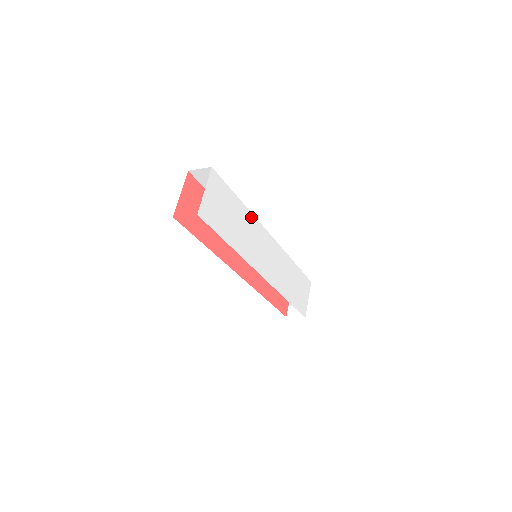
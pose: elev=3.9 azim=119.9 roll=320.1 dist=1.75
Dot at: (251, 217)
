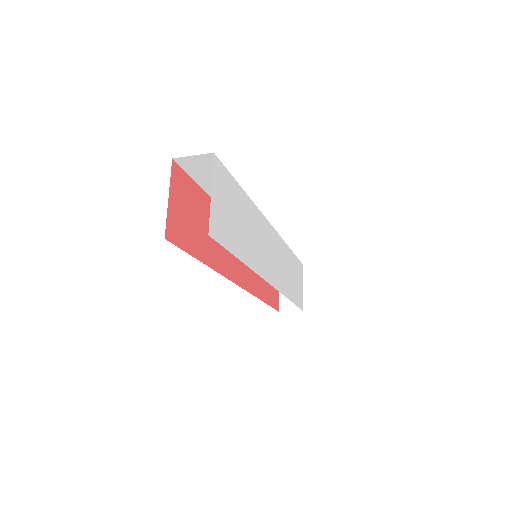
Dot at: (255, 210)
